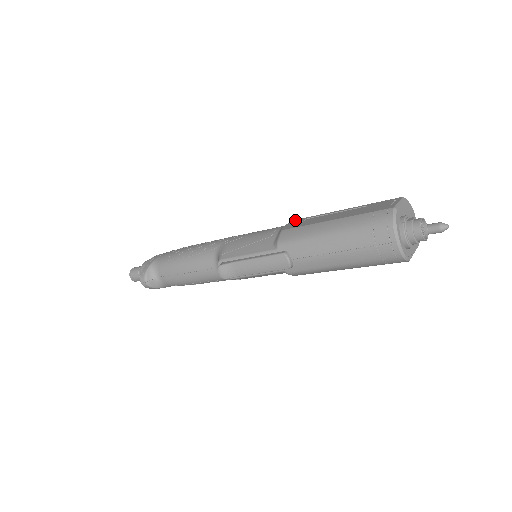
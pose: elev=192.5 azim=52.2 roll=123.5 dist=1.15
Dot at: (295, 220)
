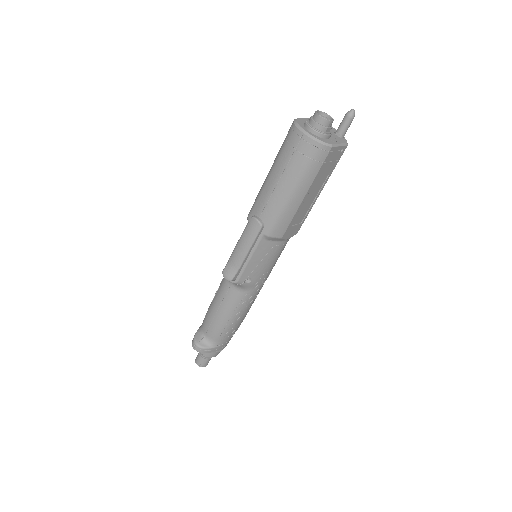
Dot at: occluded
